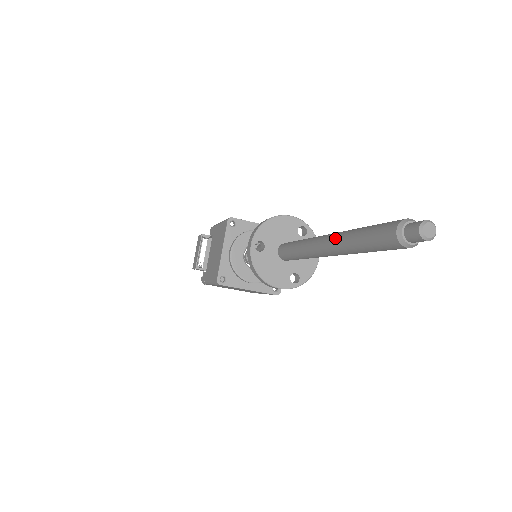
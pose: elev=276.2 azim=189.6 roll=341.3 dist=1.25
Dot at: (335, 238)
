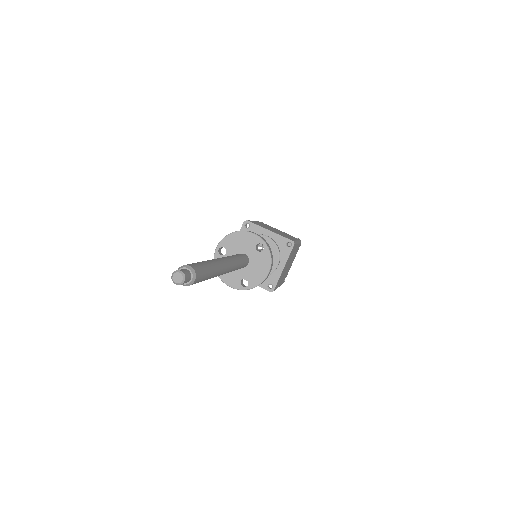
Dot at: occluded
